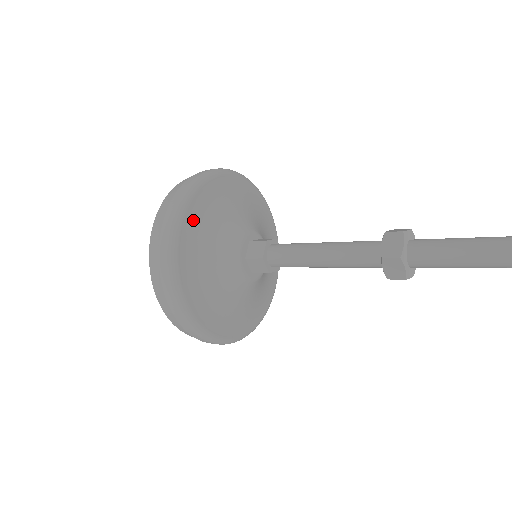
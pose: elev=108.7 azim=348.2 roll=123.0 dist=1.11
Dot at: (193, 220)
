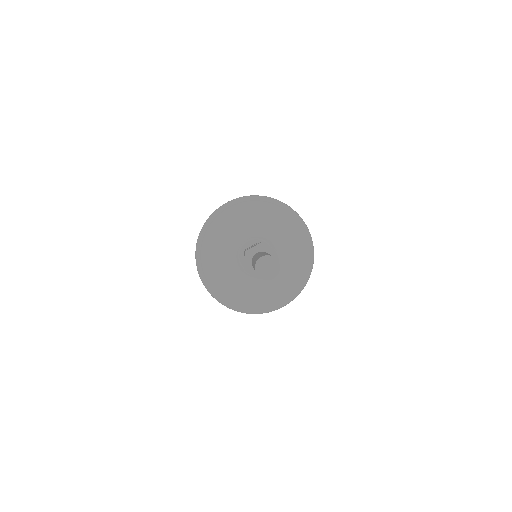
Dot at: (207, 250)
